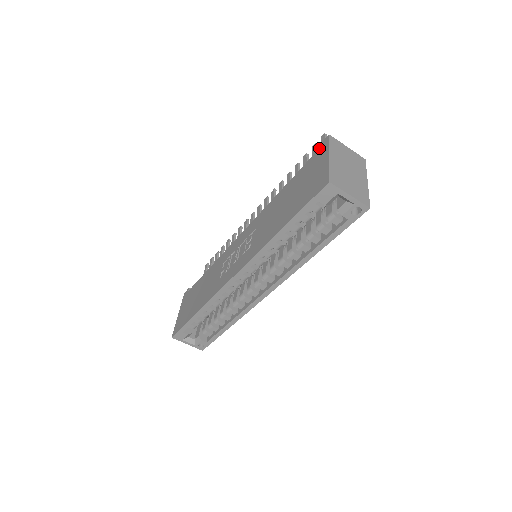
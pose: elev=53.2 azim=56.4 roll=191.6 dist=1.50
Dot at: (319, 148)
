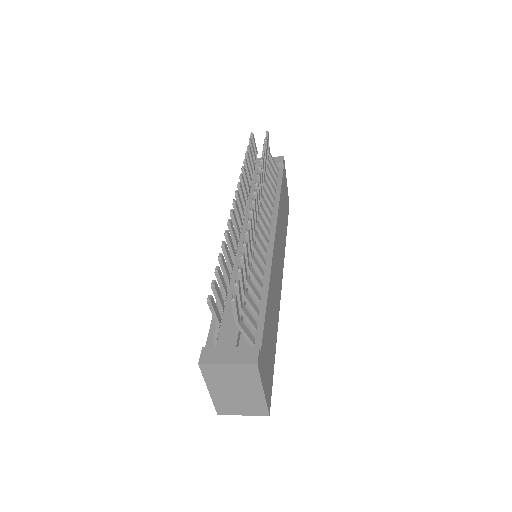
Dot at: occluded
